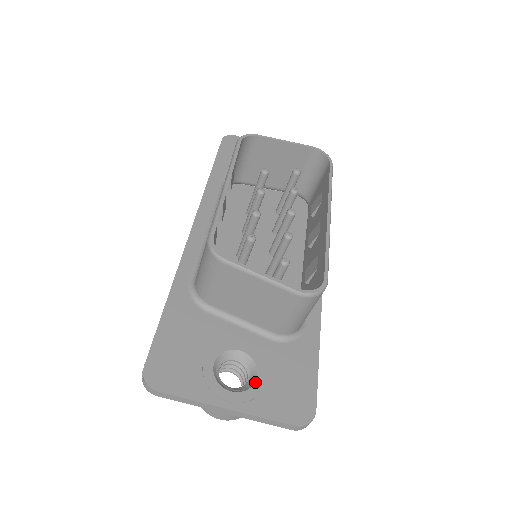
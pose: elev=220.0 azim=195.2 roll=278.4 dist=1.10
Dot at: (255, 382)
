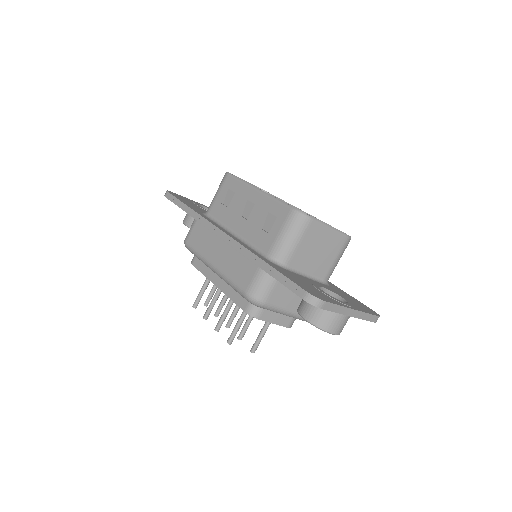
Dot at: (345, 299)
